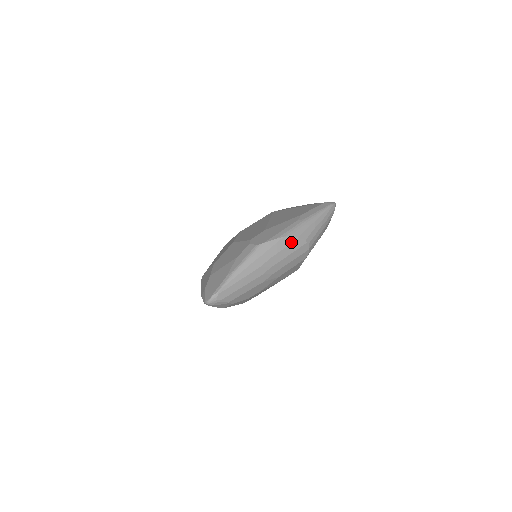
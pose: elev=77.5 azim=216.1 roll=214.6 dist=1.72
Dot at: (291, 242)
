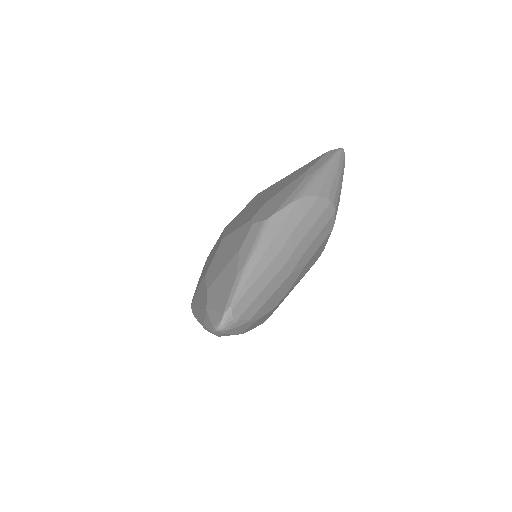
Dot at: (311, 205)
